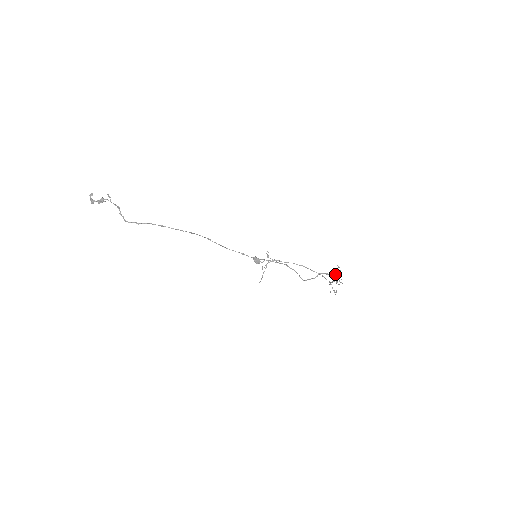
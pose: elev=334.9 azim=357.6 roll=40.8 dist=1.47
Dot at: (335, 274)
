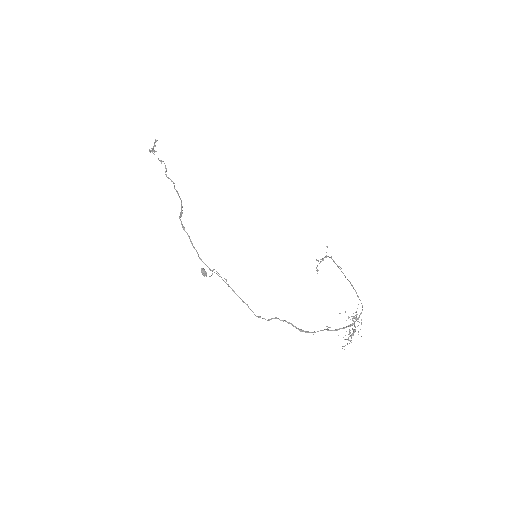
Dot at: (352, 320)
